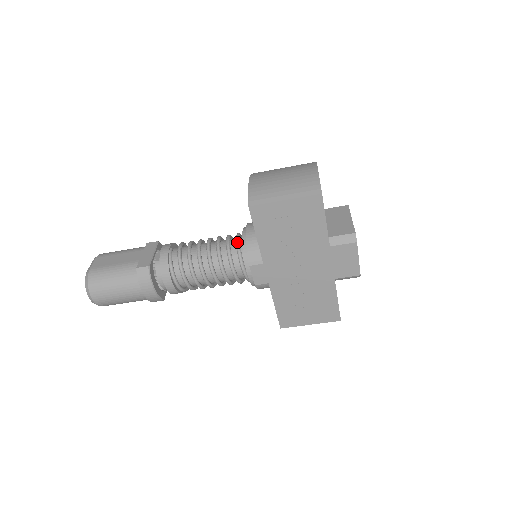
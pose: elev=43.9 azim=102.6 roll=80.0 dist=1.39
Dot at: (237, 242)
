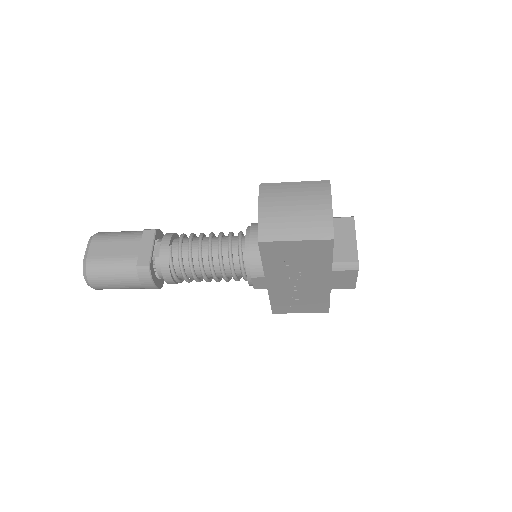
Dot at: (239, 250)
